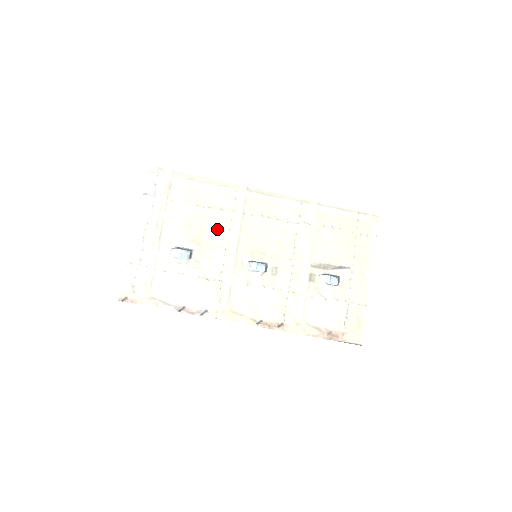
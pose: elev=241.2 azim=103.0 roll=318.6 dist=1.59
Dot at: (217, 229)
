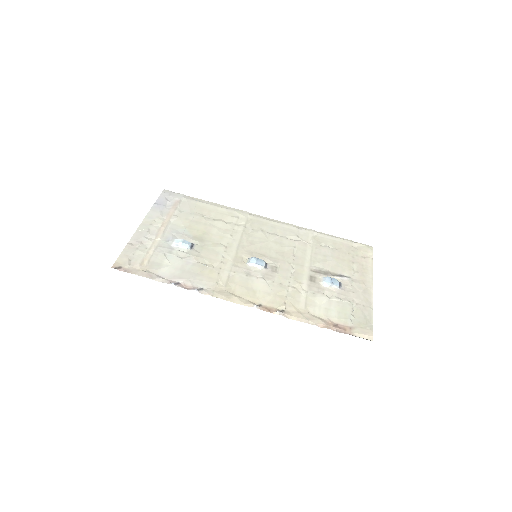
Dot at: (219, 233)
